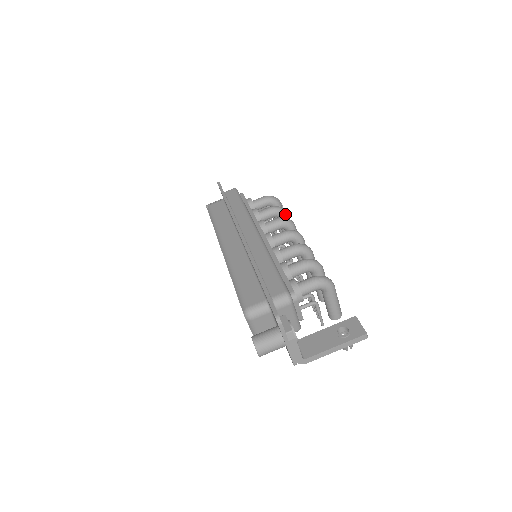
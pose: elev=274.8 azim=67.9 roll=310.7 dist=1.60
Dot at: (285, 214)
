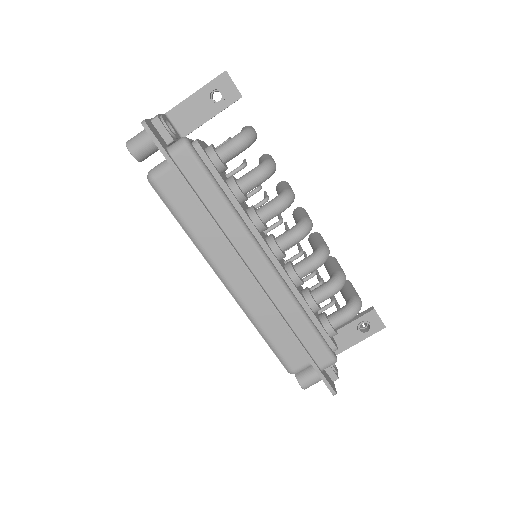
Dot at: (274, 171)
